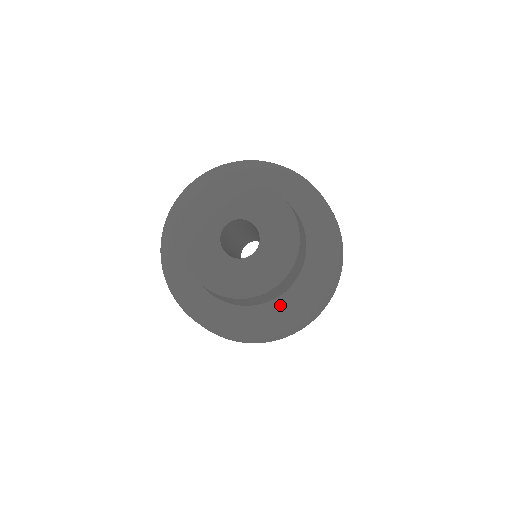
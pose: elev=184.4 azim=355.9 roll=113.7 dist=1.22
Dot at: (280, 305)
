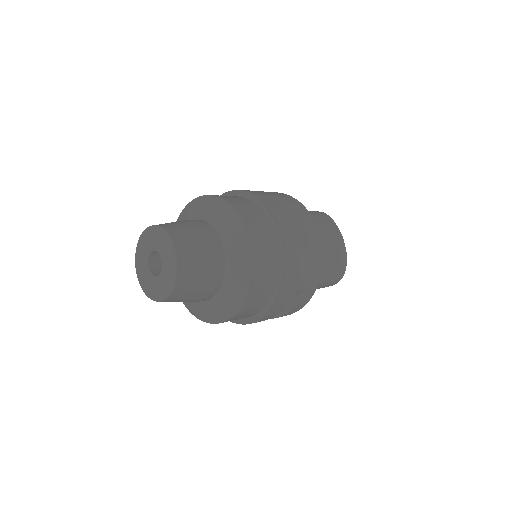
Dot at: (231, 266)
